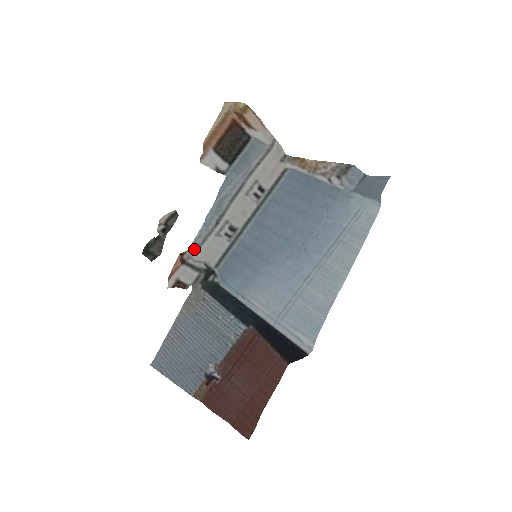
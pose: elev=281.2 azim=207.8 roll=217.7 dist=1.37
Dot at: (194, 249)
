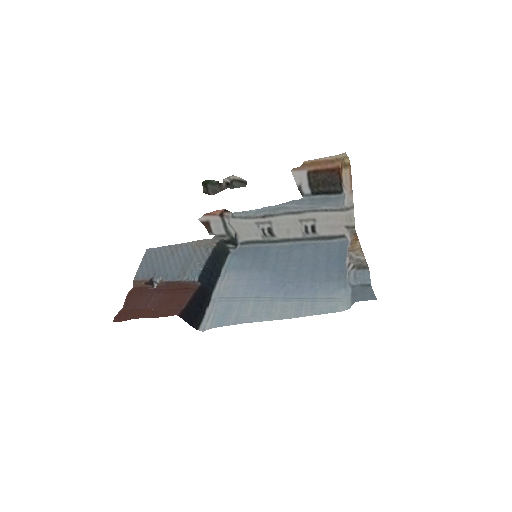
Dot at: (236, 216)
